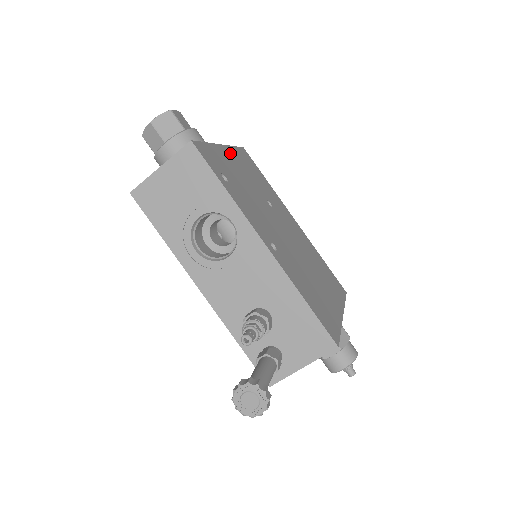
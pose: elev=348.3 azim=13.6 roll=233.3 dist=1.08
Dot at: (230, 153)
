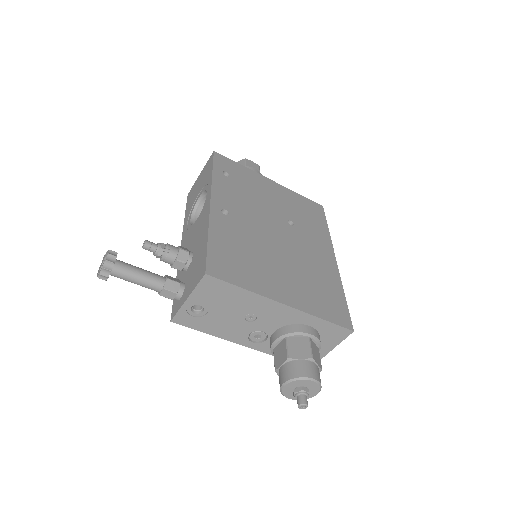
Dot at: (277, 187)
